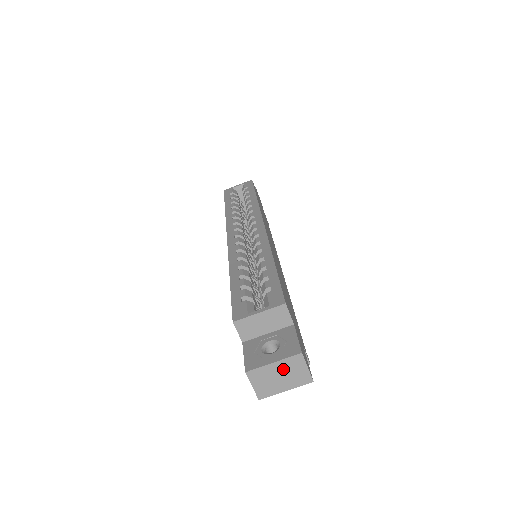
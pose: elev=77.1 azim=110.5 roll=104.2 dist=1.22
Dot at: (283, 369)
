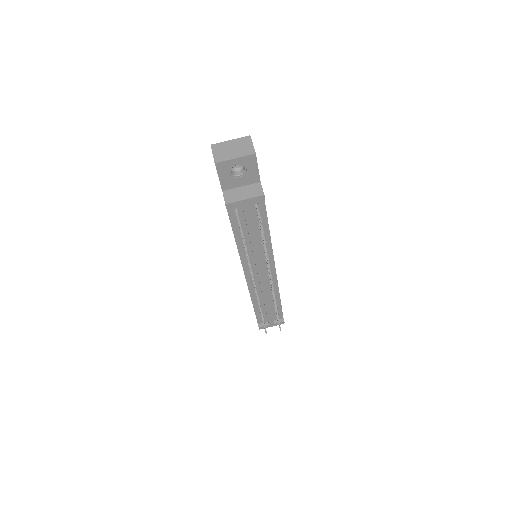
Dot at: (236, 144)
